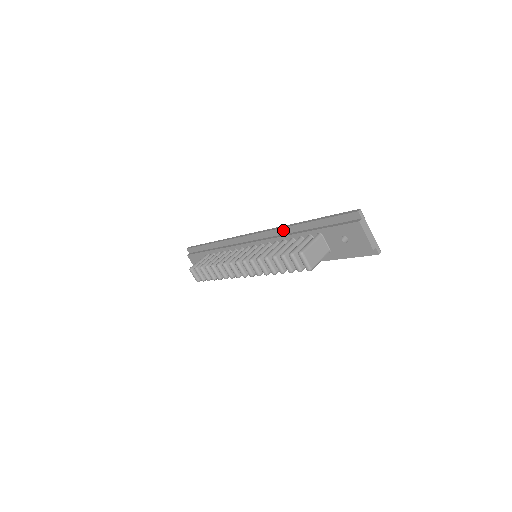
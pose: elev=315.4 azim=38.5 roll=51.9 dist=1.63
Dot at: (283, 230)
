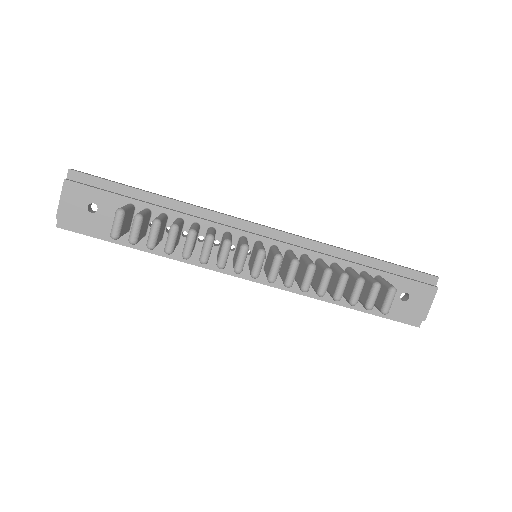
Dot at: (324, 247)
